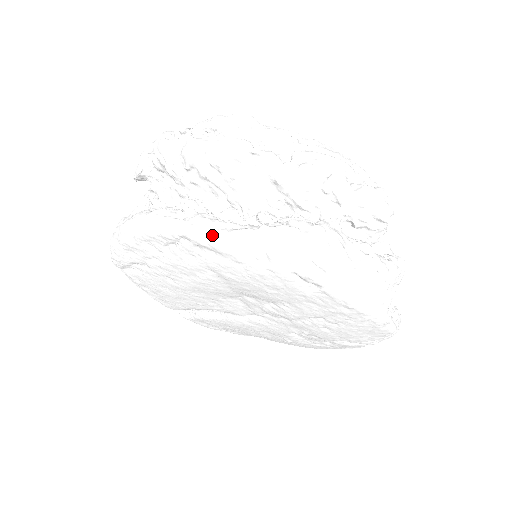
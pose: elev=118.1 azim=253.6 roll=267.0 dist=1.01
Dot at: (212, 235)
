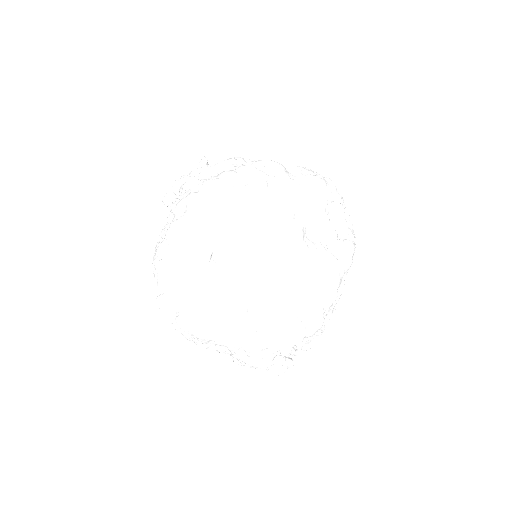
Dot at: occluded
